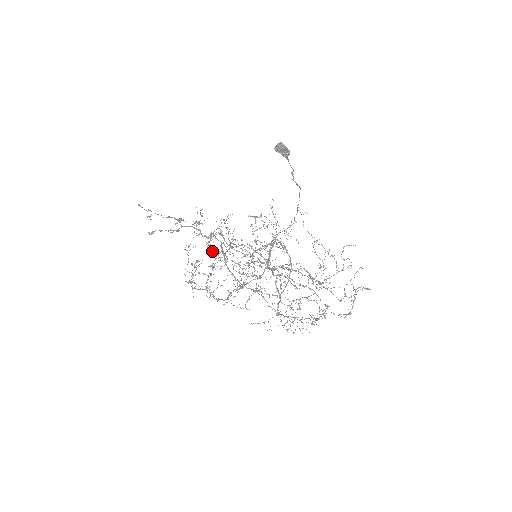
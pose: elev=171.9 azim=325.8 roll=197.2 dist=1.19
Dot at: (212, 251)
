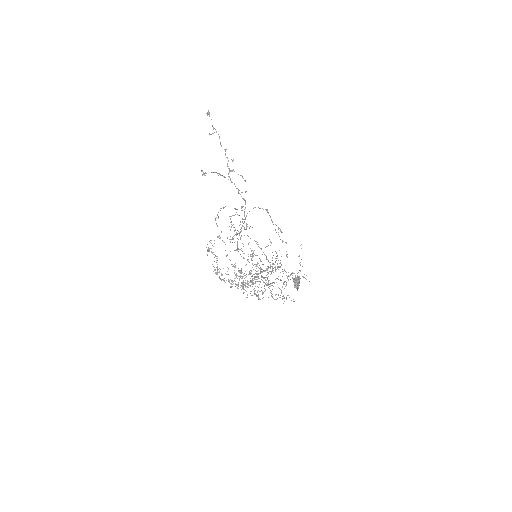
Dot at: (234, 230)
